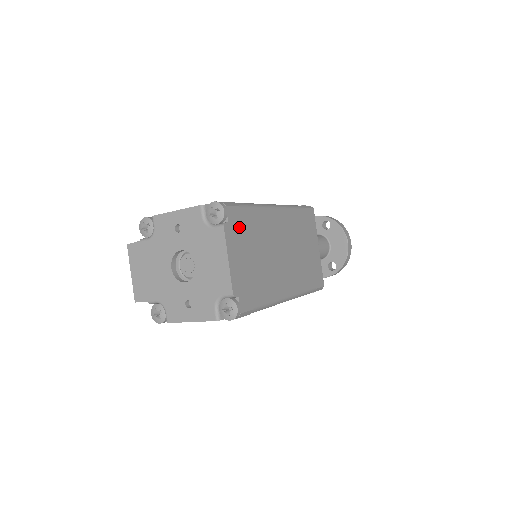
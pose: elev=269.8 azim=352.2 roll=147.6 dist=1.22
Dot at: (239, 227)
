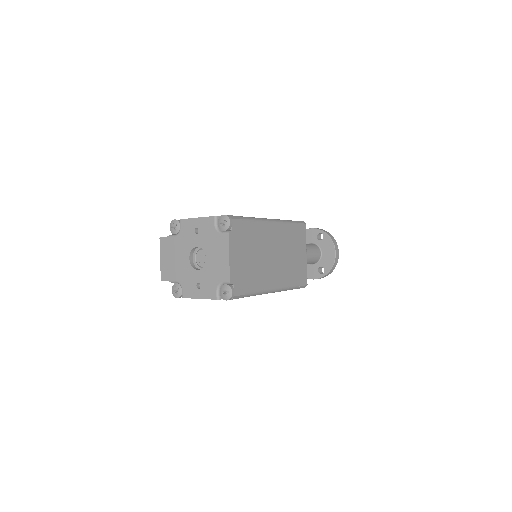
Dot at: (240, 234)
